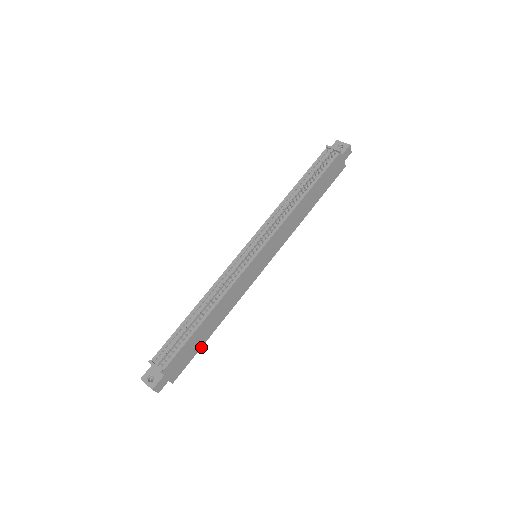
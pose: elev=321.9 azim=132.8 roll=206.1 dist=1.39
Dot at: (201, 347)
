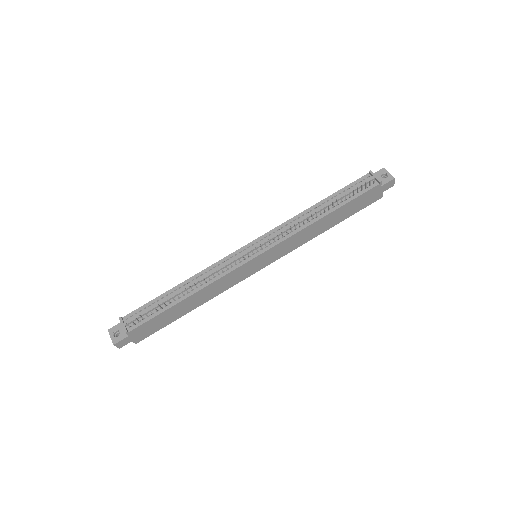
Dot at: (173, 321)
